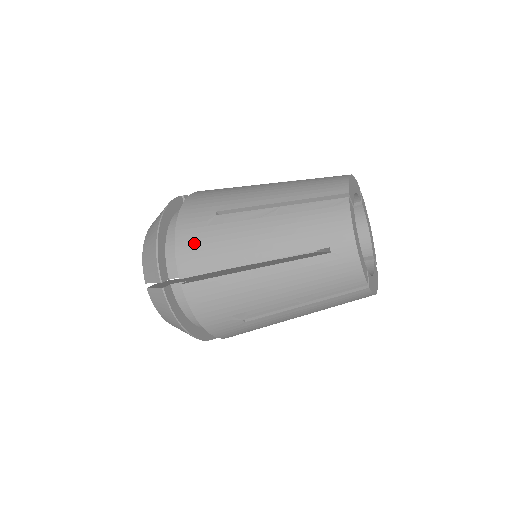
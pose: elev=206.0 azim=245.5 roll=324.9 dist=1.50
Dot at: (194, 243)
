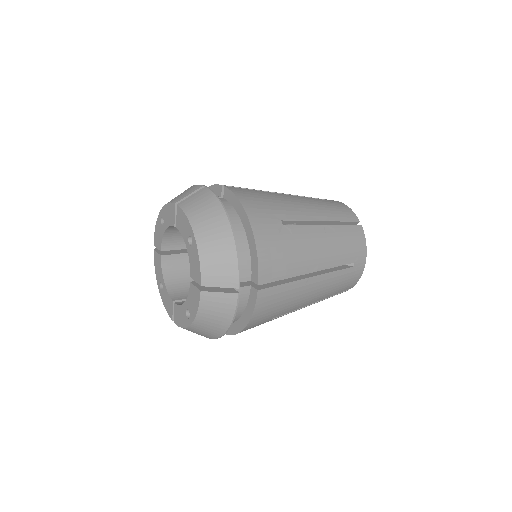
Dot at: (273, 251)
